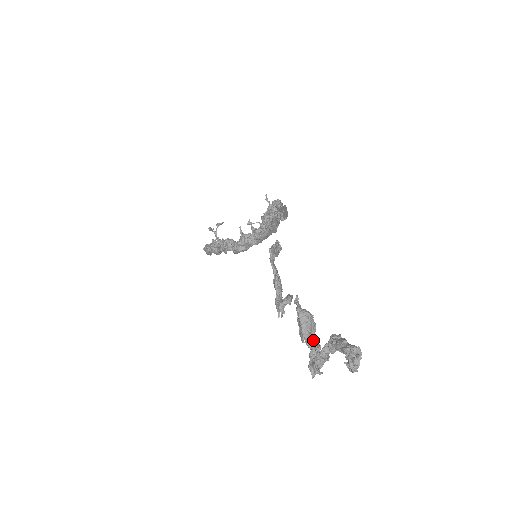
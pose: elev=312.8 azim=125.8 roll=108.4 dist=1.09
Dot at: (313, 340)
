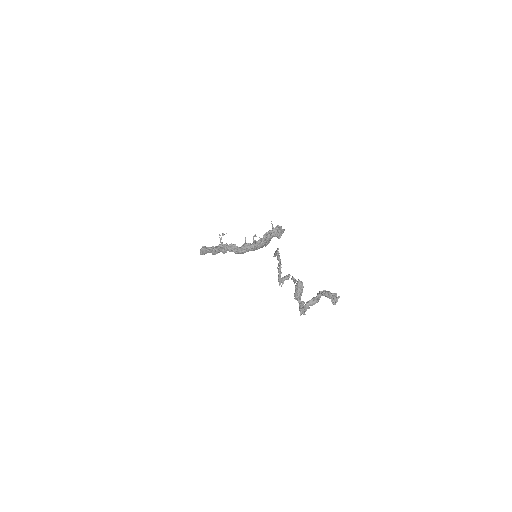
Dot at: (300, 299)
